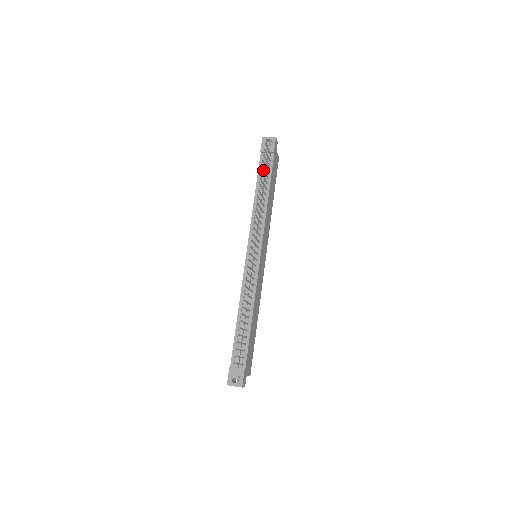
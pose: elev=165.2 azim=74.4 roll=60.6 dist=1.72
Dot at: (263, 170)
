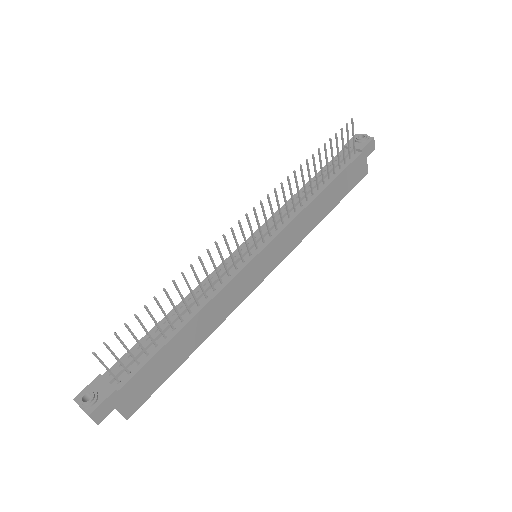
Dot at: (331, 150)
